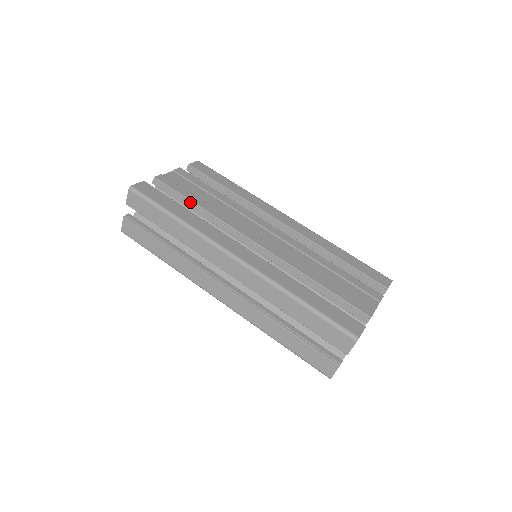
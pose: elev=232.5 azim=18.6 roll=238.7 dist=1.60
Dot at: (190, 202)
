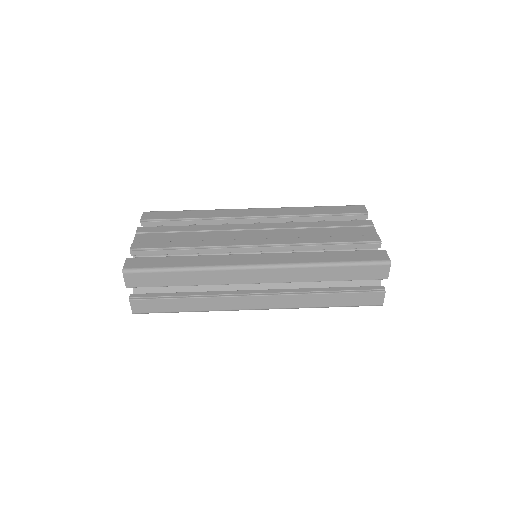
Dot at: (178, 249)
